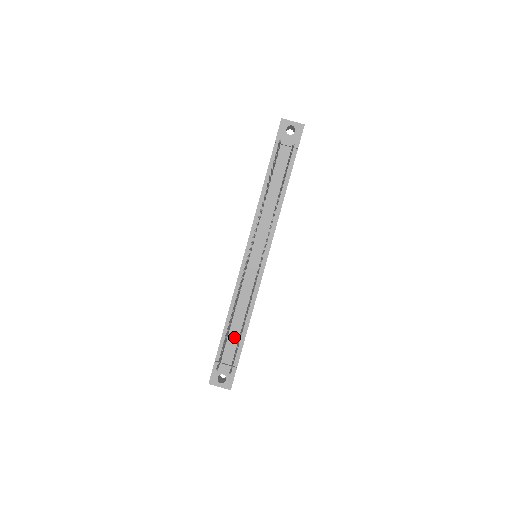
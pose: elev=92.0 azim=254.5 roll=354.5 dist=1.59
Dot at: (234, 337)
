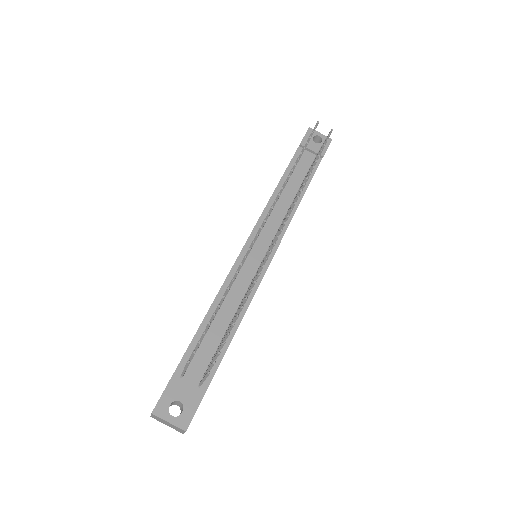
Dot at: (209, 347)
